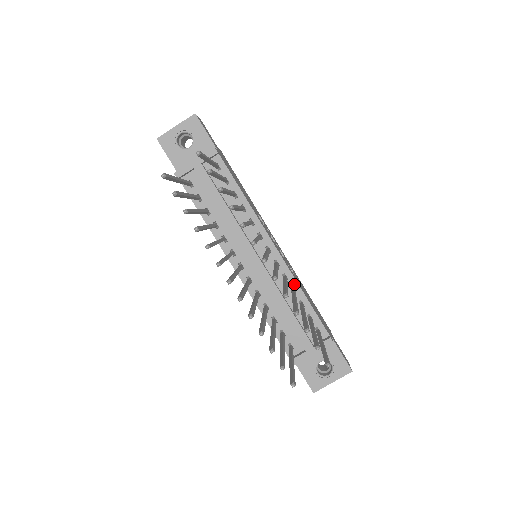
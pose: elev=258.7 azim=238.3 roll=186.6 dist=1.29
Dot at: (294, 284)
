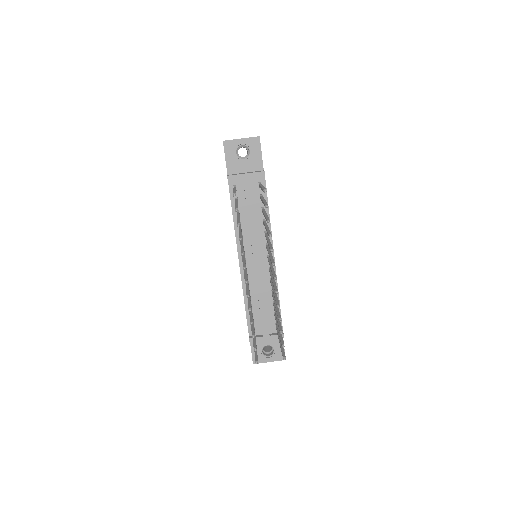
Dot at: occluded
